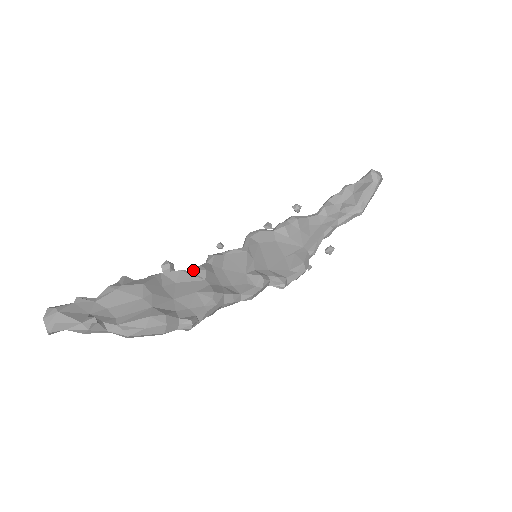
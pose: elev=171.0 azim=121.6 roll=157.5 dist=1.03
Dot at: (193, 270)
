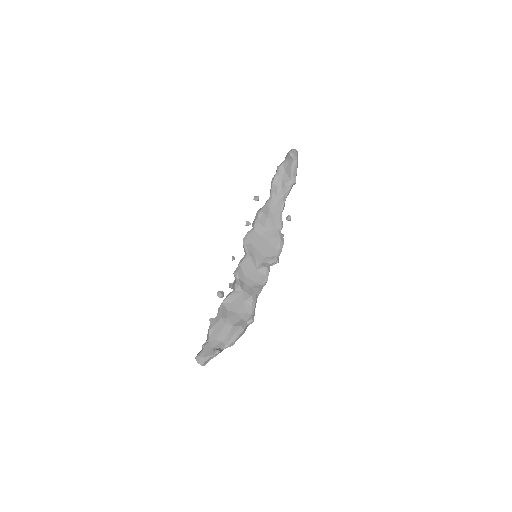
Dot at: (234, 290)
